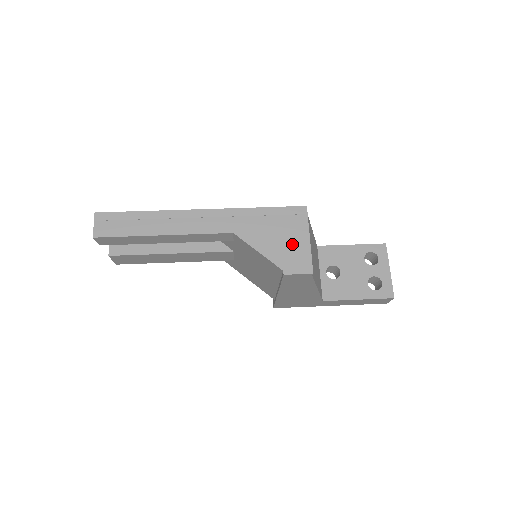
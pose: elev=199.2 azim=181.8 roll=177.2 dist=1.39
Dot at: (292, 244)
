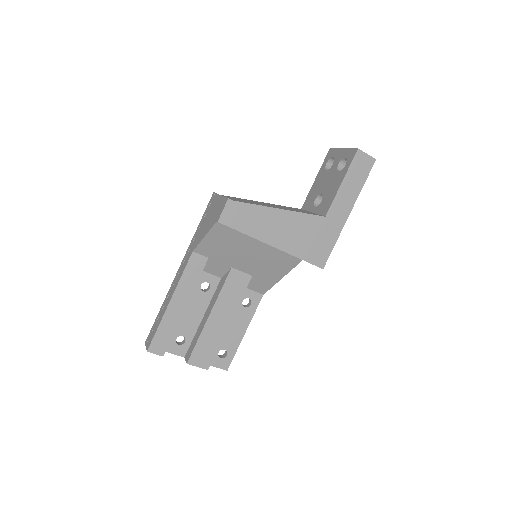
Dot at: (215, 210)
